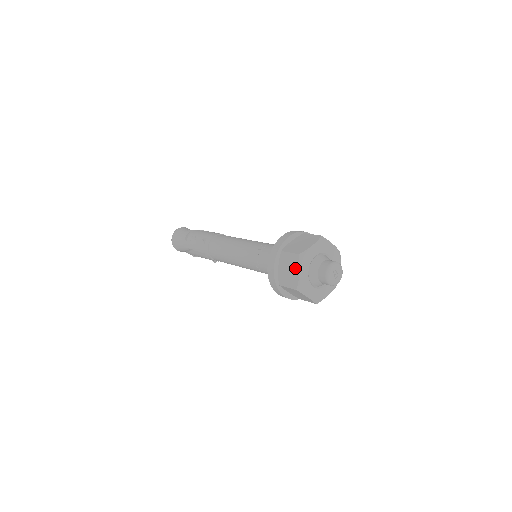
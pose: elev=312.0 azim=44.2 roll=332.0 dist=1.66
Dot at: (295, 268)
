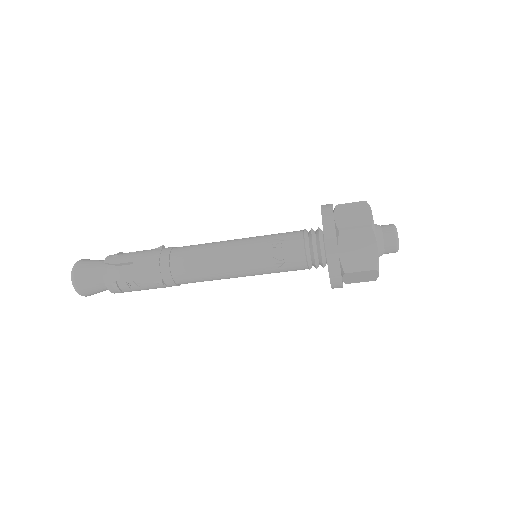
Dot at: (372, 275)
